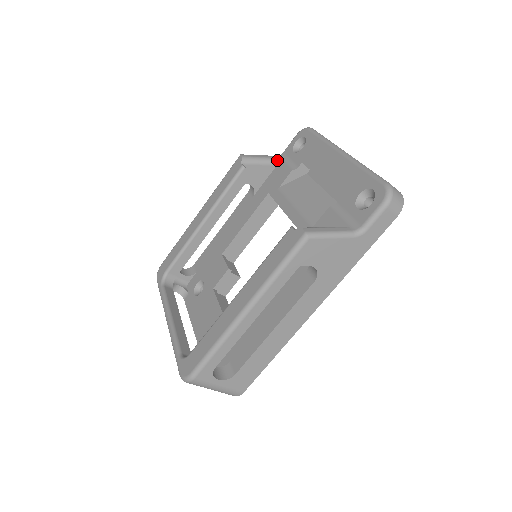
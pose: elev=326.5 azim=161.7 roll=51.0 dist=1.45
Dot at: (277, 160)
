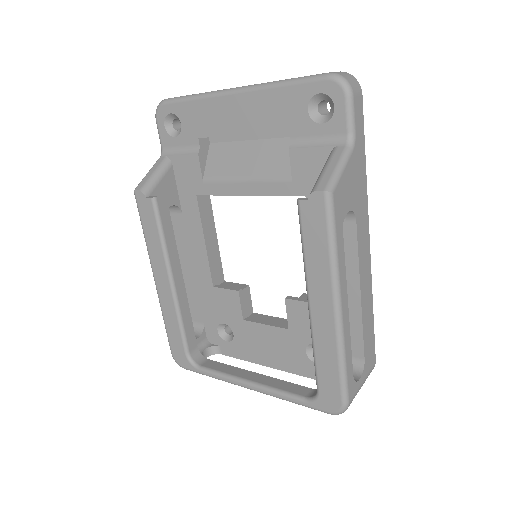
Dot at: (167, 160)
